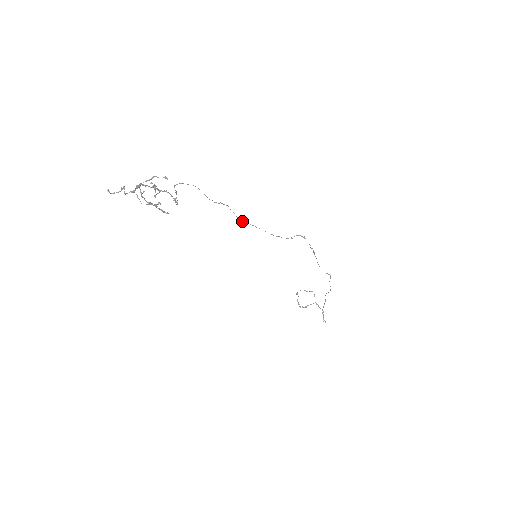
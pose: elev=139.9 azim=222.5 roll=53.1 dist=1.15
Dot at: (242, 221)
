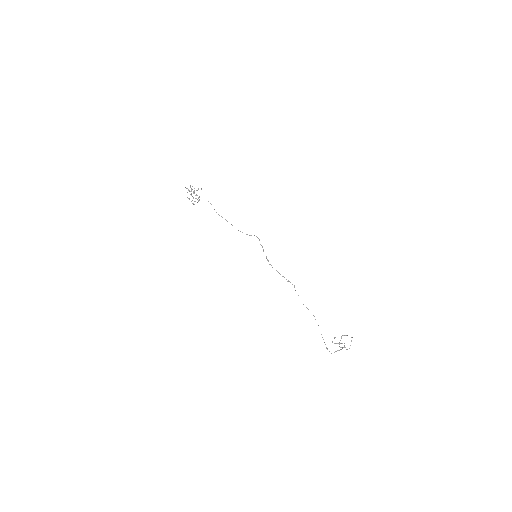
Dot at: (218, 214)
